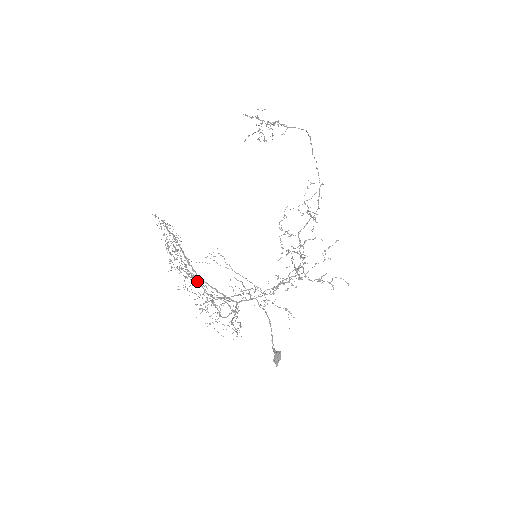
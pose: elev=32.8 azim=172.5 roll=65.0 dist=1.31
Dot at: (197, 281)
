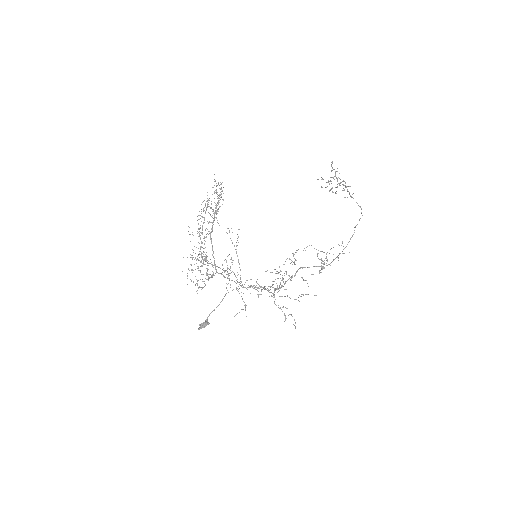
Dot at: occluded
